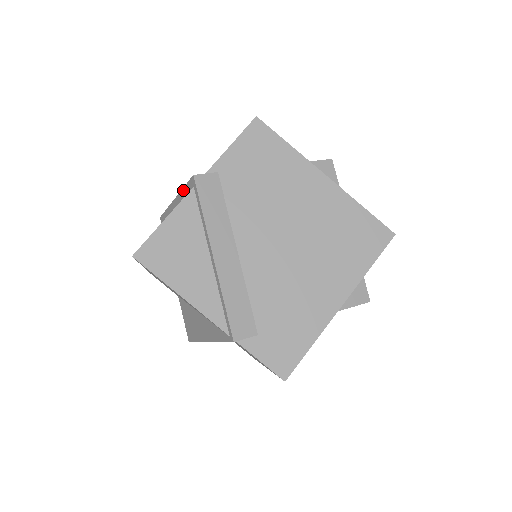
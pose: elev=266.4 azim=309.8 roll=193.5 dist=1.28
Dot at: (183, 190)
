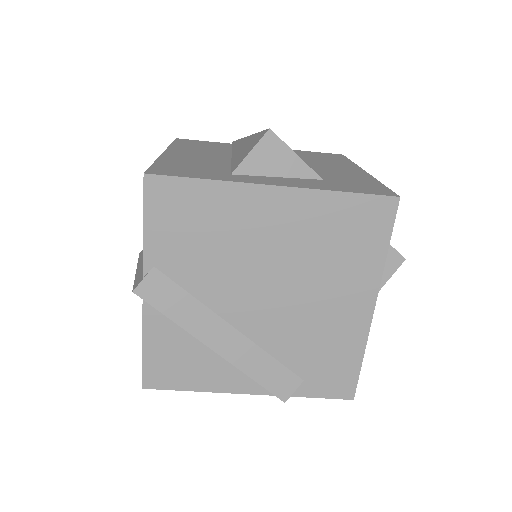
Dot at: occluded
